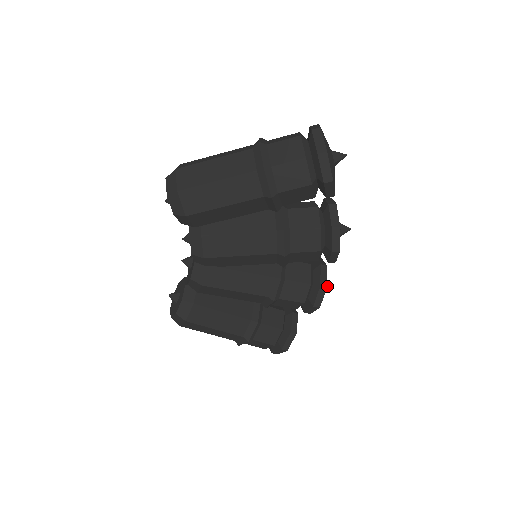
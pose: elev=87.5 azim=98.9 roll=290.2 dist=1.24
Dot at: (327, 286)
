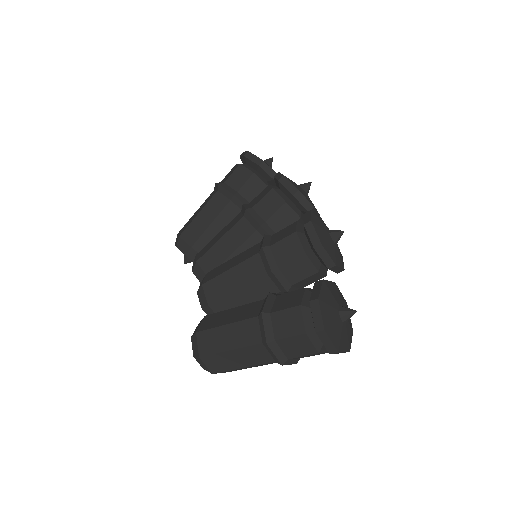
Dot at: occluded
